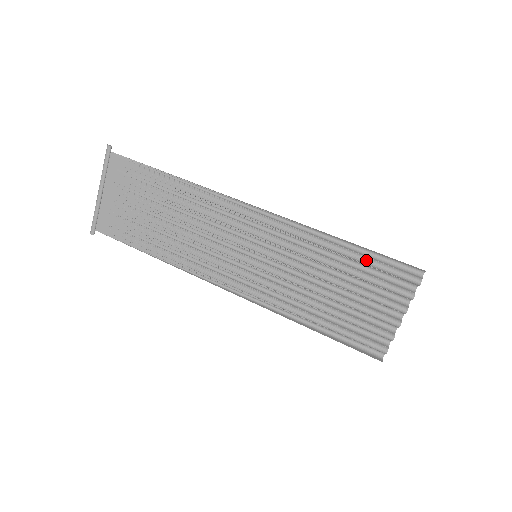
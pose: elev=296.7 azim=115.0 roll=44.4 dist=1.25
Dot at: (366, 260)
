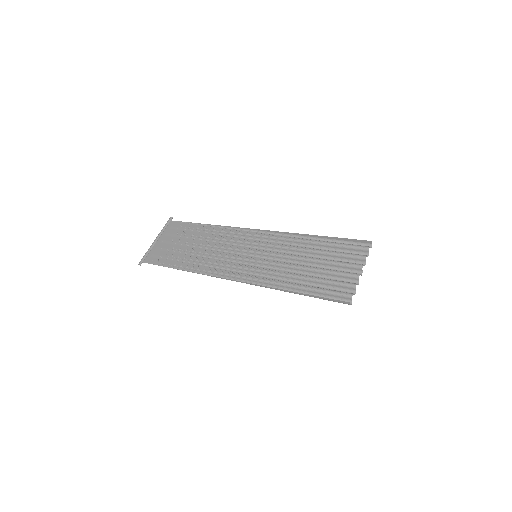
Dot at: (331, 242)
